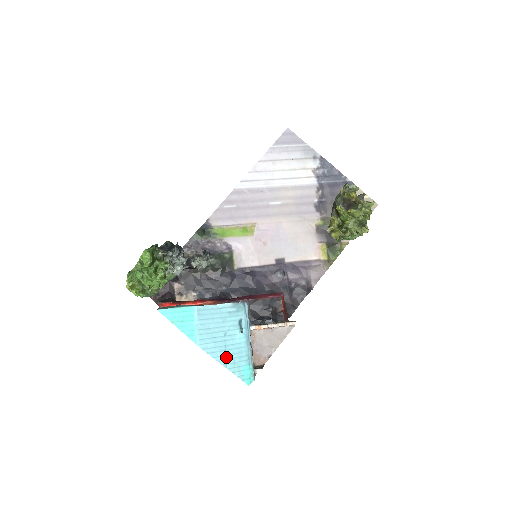
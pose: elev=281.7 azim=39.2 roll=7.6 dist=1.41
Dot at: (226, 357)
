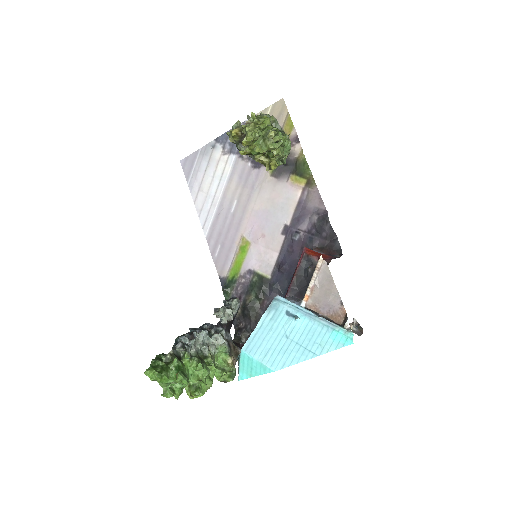
Dot at: (307, 350)
